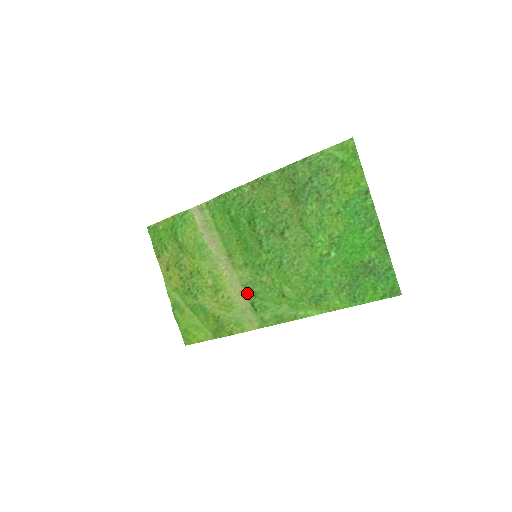
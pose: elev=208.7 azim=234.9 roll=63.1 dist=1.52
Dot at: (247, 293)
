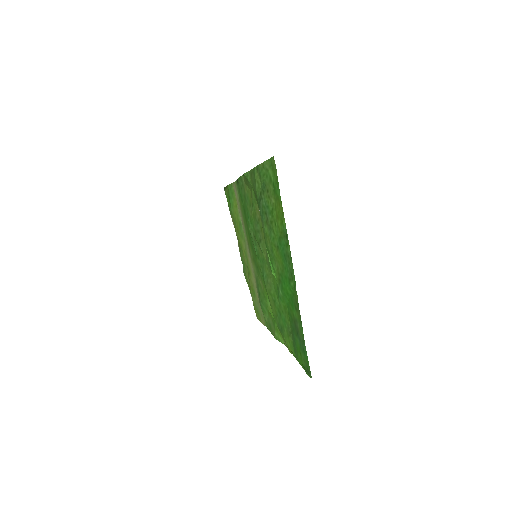
Dot at: (257, 288)
